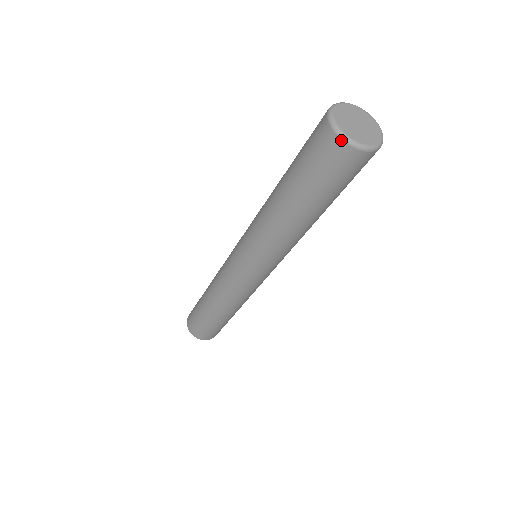
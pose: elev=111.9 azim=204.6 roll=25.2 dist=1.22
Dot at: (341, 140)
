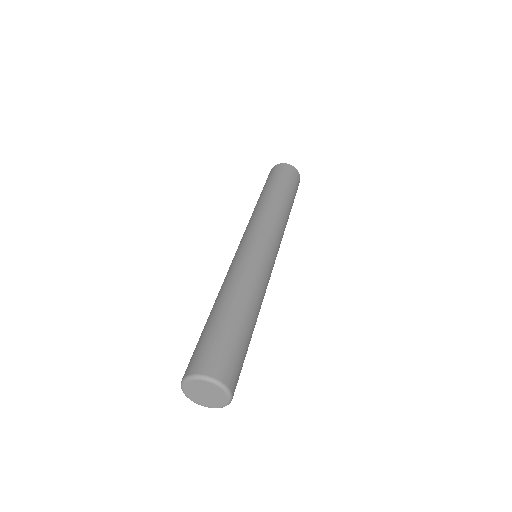
Dot at: (190, 397)
